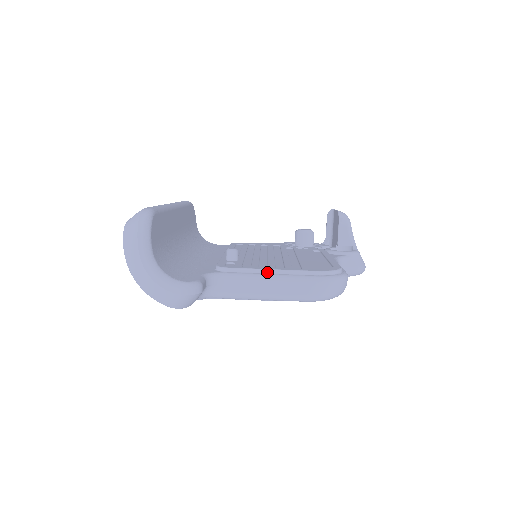
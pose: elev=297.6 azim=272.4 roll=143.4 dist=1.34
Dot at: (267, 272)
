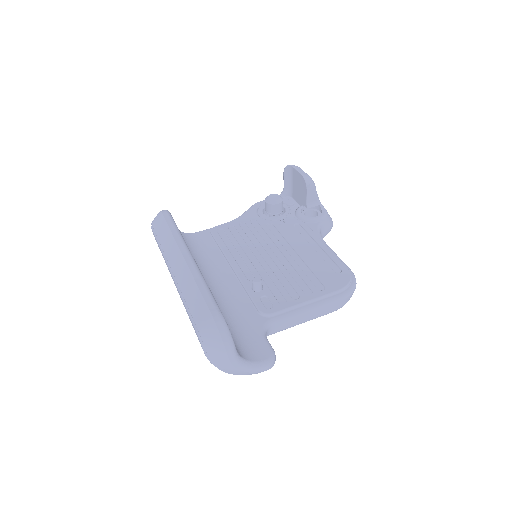
Dot at: (304, 305)
